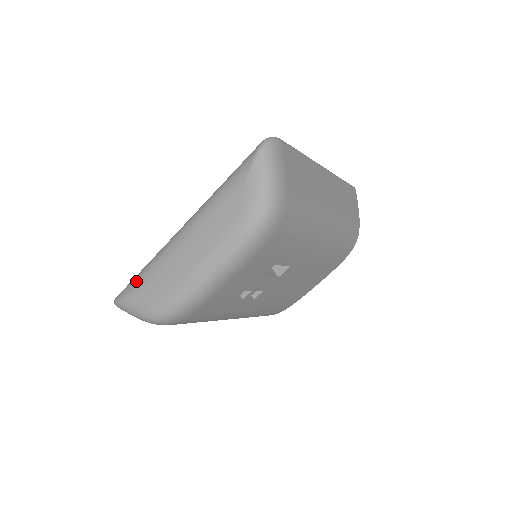
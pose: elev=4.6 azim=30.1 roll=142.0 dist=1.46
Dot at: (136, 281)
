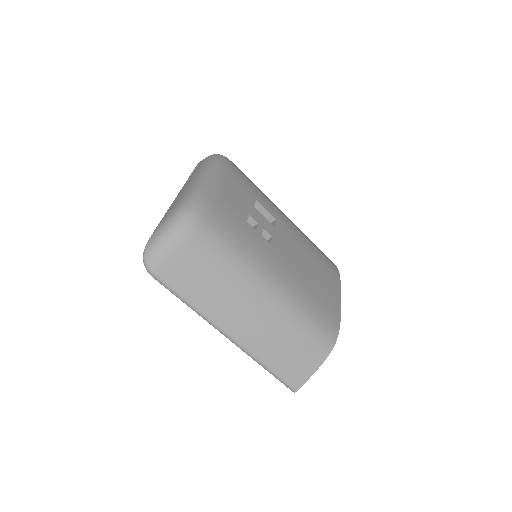
Dot at: occluded
